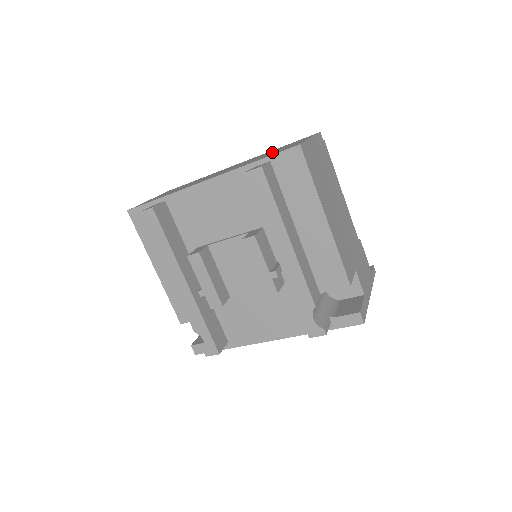
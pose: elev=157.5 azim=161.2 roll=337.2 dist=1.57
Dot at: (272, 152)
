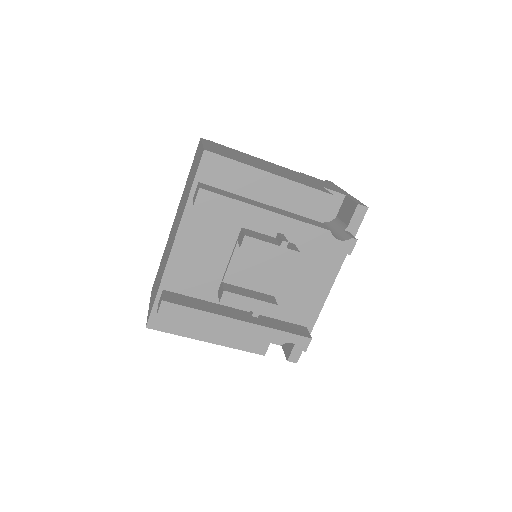
Dot at: (189, 181)
